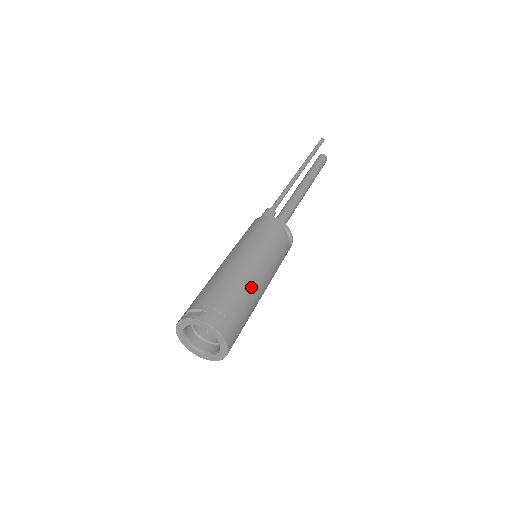
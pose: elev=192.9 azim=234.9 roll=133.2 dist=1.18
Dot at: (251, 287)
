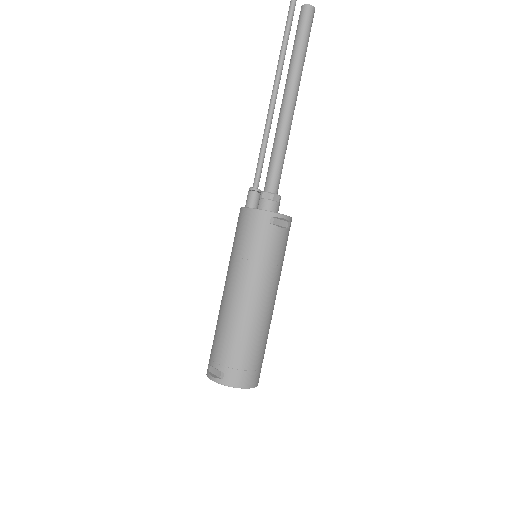
Dot at: (257, 322)
